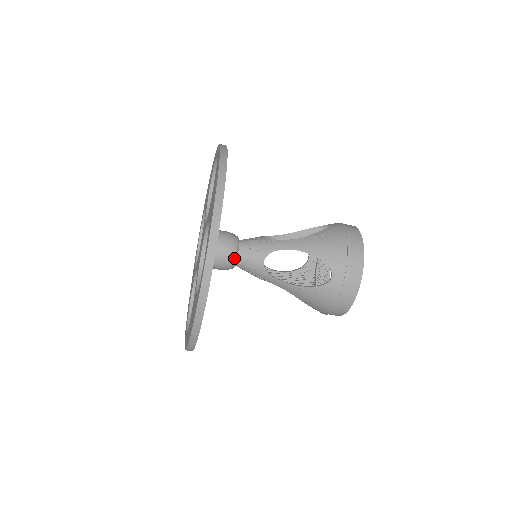
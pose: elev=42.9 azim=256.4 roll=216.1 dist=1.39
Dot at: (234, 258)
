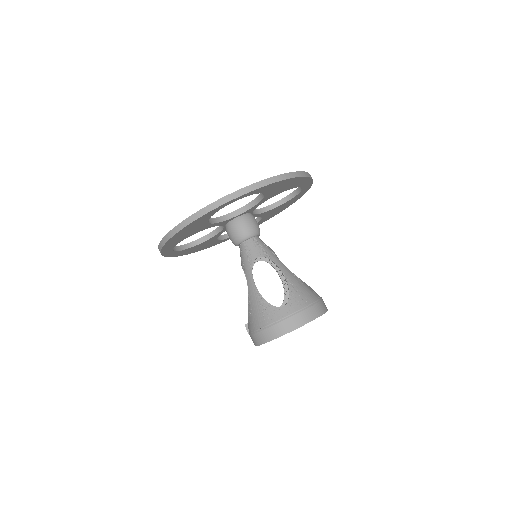
Dot at: occluded
